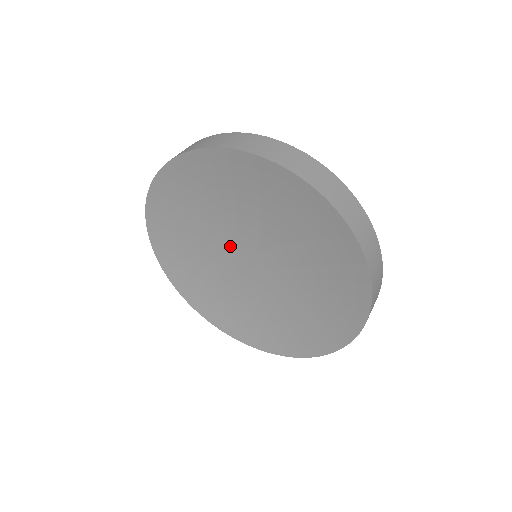
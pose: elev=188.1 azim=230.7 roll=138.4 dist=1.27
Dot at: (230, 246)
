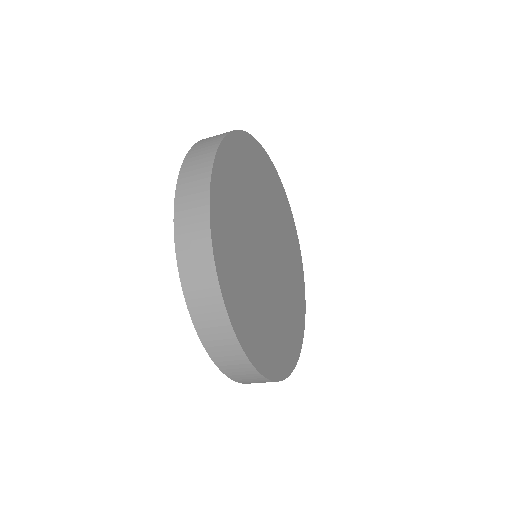
Dot at: occluded
